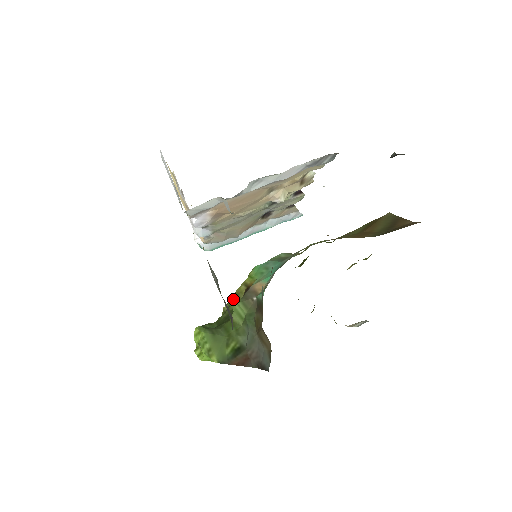
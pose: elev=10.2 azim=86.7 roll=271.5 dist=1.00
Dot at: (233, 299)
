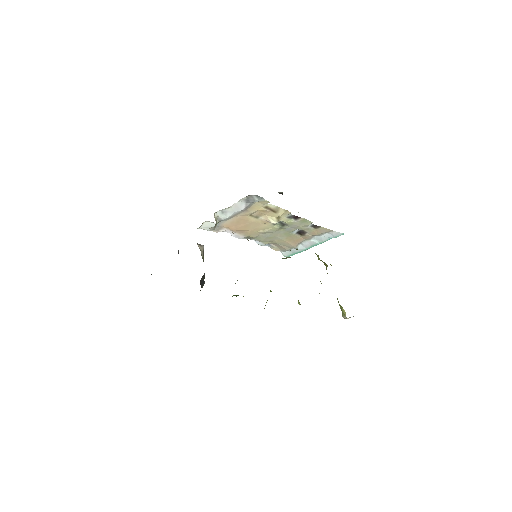
Dot at: occluded
